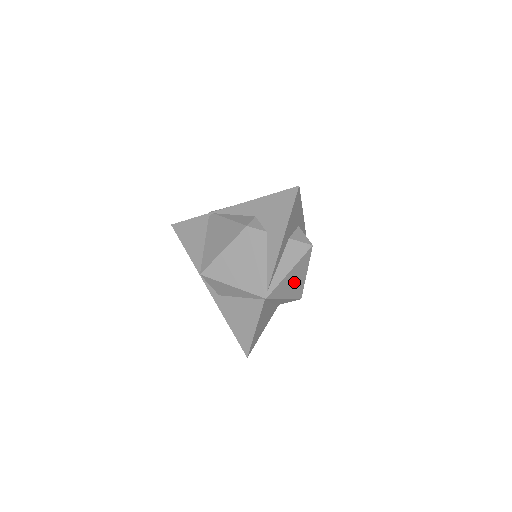
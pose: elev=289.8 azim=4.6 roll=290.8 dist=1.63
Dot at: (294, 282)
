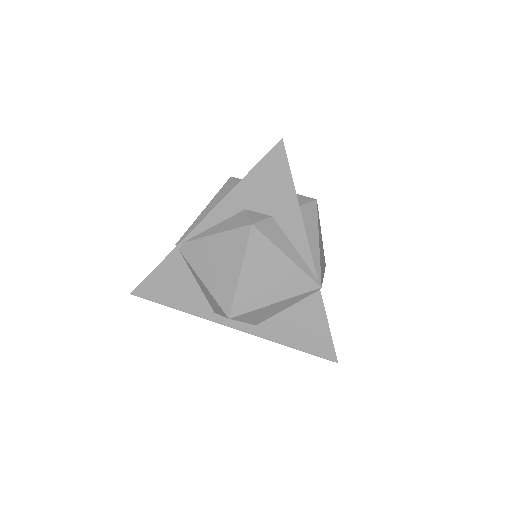
Dot at: (321, 252)
